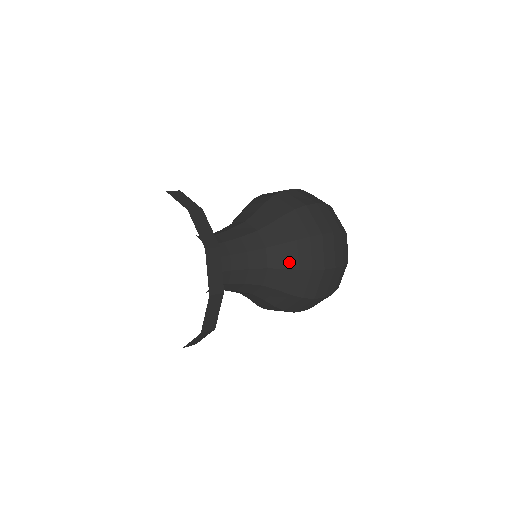
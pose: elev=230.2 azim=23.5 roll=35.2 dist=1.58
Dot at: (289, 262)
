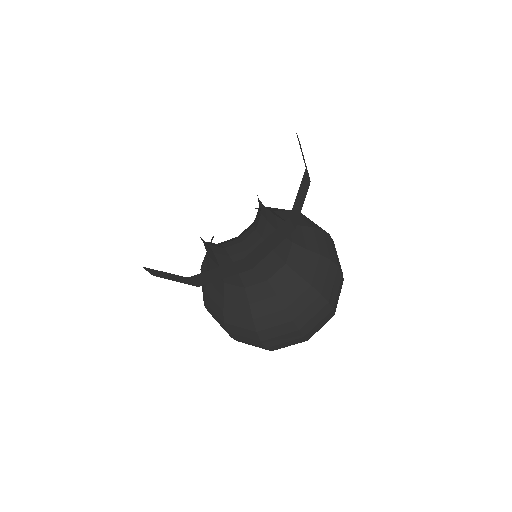
Dot at: (286, 295)
